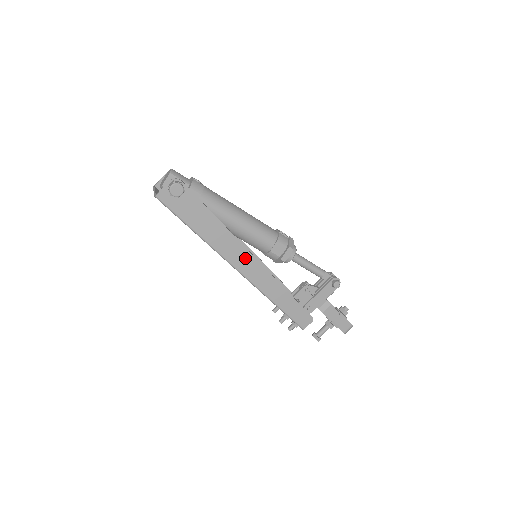
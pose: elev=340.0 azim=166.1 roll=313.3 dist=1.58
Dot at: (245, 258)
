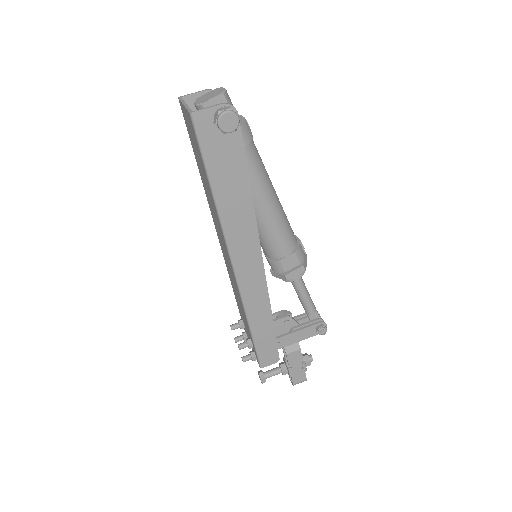
Dot at: (251, 255)
